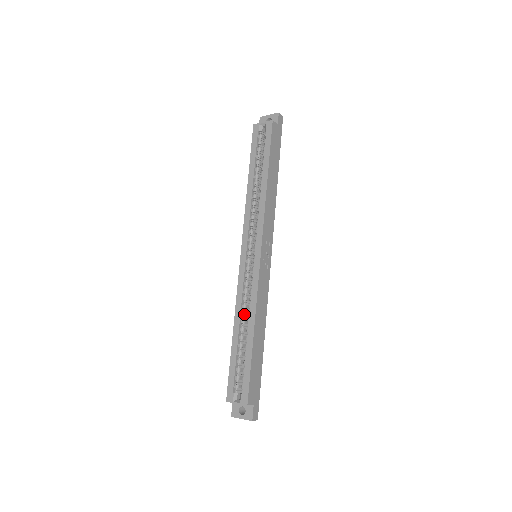
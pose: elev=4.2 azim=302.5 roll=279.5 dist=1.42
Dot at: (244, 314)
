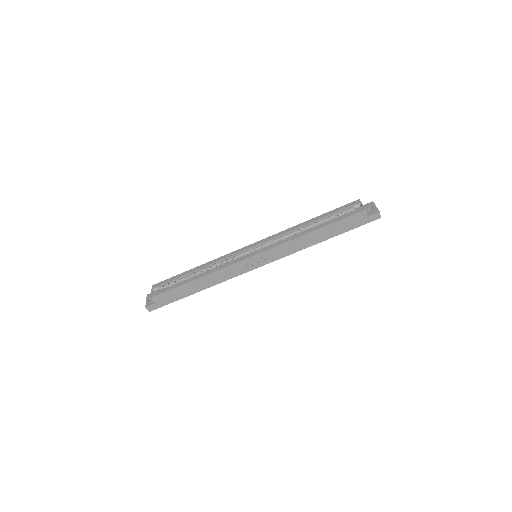
Dot at: (209, 268)
